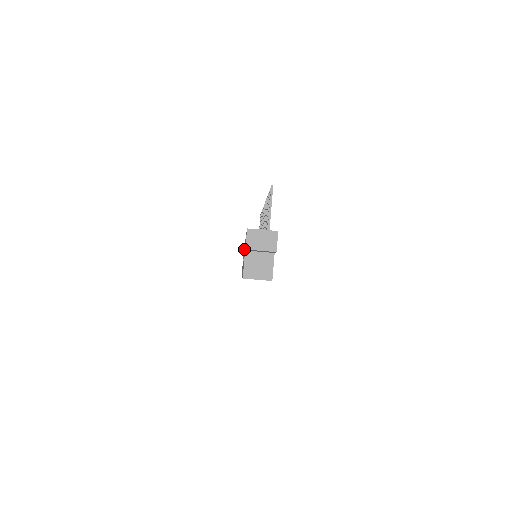
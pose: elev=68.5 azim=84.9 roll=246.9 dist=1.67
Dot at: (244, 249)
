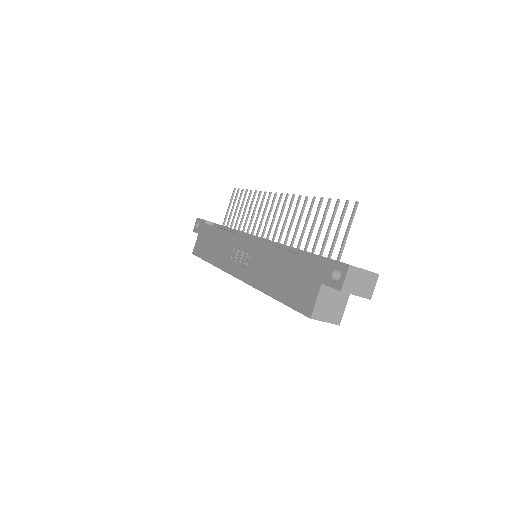
Dot at: (258, 251)
